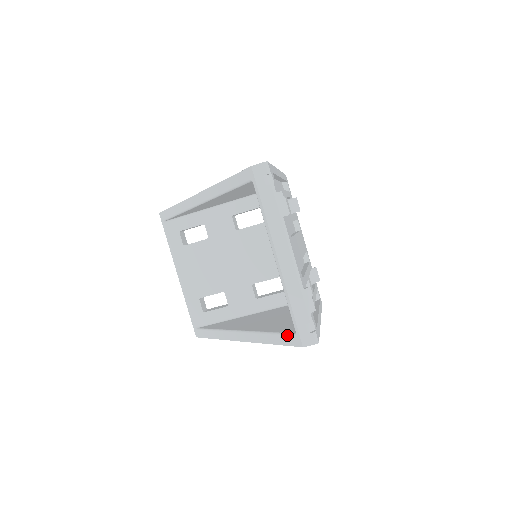
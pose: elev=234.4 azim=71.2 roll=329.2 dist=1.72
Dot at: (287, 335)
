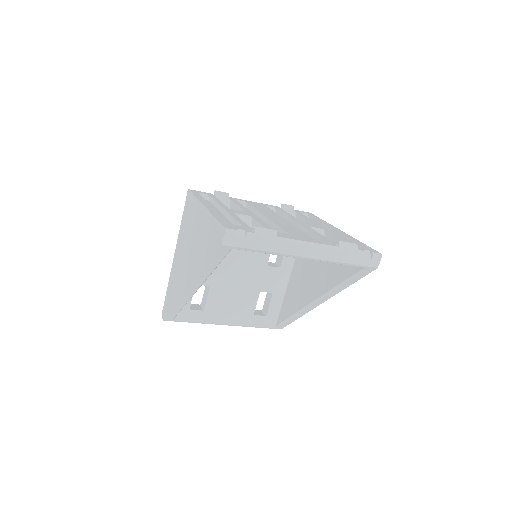
Dot at: (358, 274)
